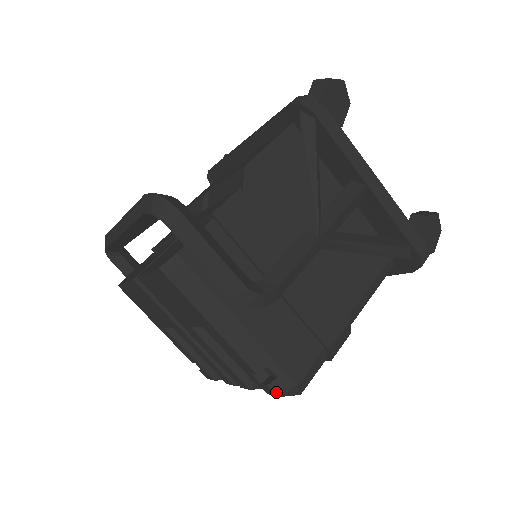
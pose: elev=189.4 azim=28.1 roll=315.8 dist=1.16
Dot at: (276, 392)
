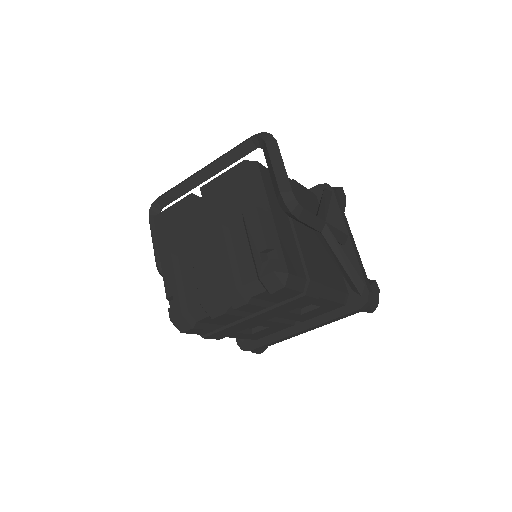
Dot at: (274, 267)
